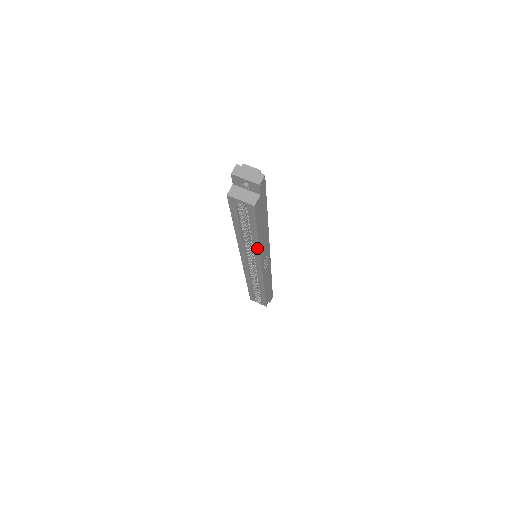
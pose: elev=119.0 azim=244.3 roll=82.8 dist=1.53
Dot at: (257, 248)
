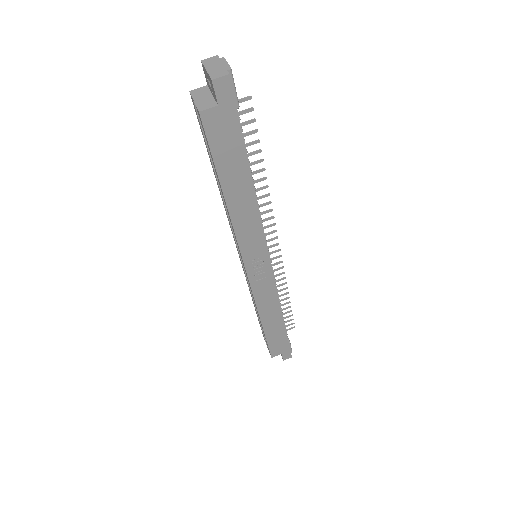
Dot at: (231, 219)
